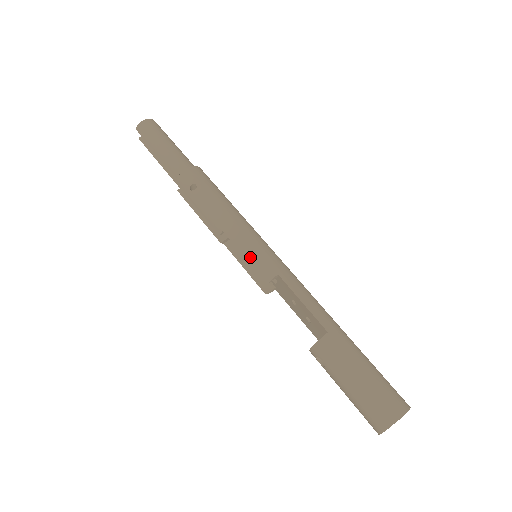
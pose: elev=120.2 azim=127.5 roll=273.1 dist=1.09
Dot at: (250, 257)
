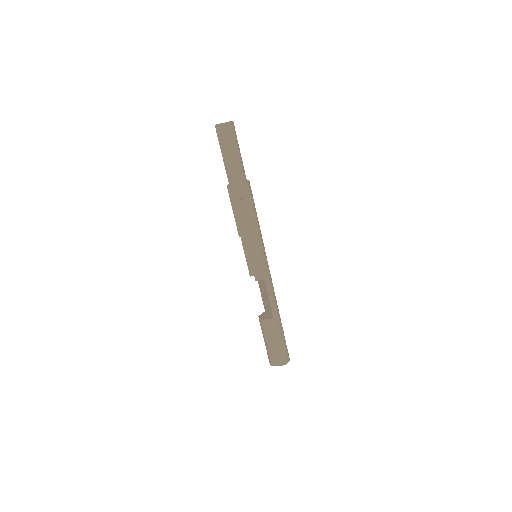
Dot at: (254, 262)
